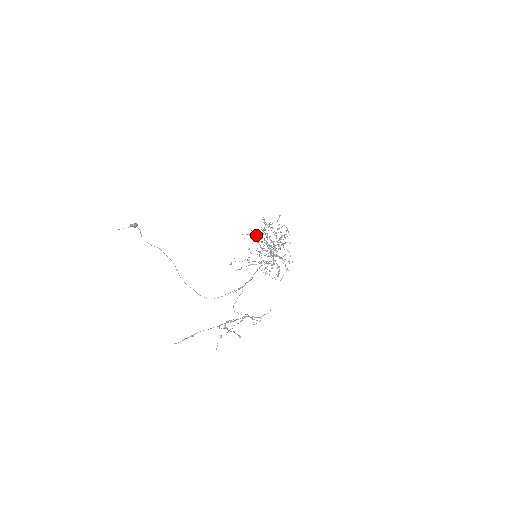
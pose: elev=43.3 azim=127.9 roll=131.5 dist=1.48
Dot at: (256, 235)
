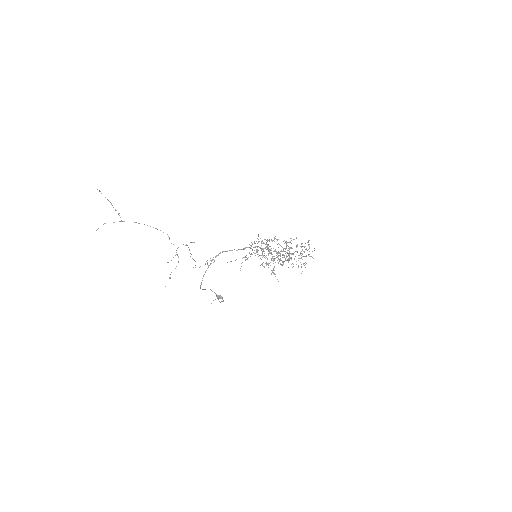
Dot at: occluded
